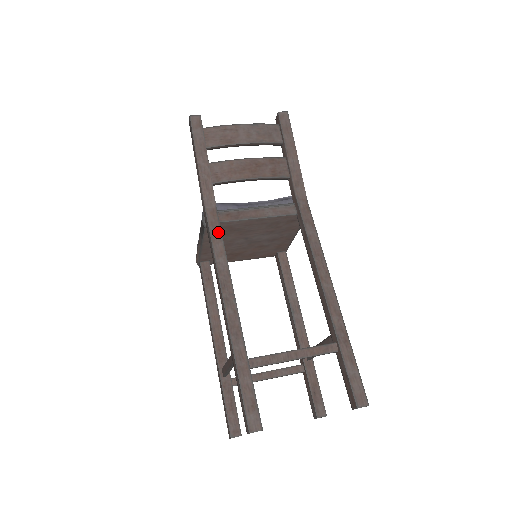
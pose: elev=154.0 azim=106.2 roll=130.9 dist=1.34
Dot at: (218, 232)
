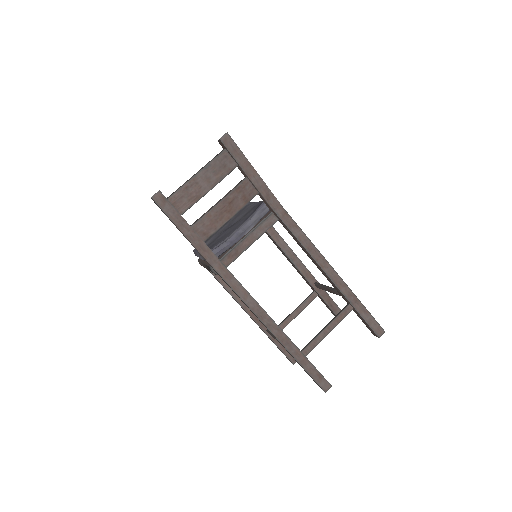
Dot at: (234, 280)
